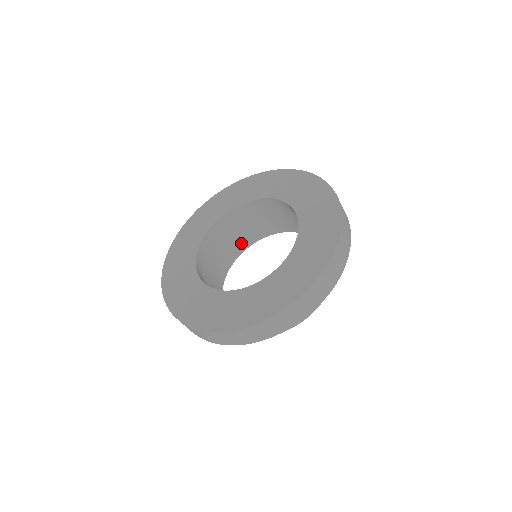
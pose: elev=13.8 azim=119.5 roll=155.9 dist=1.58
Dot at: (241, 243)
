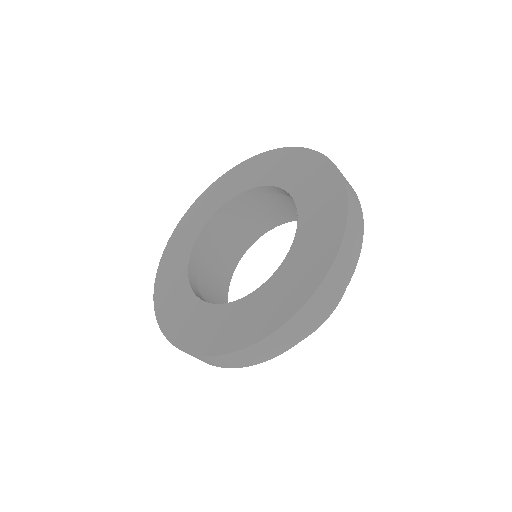
Dot at: (259, 226)
